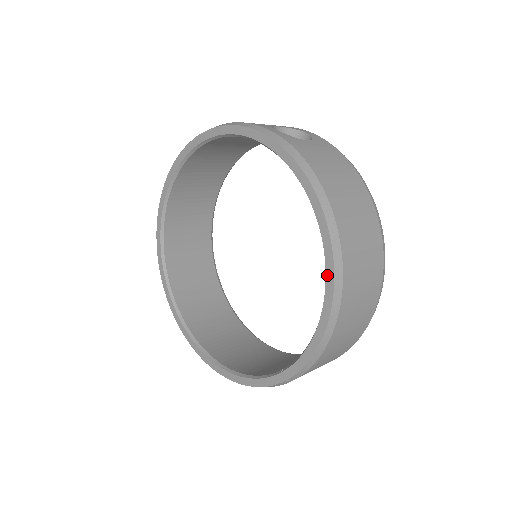
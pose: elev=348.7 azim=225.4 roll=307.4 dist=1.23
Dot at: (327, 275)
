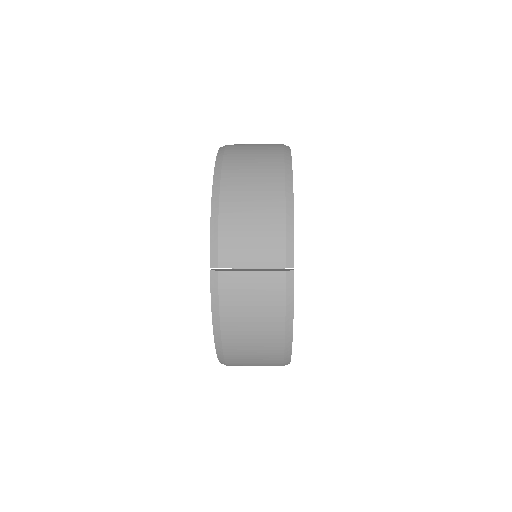
Dot at: occluded
